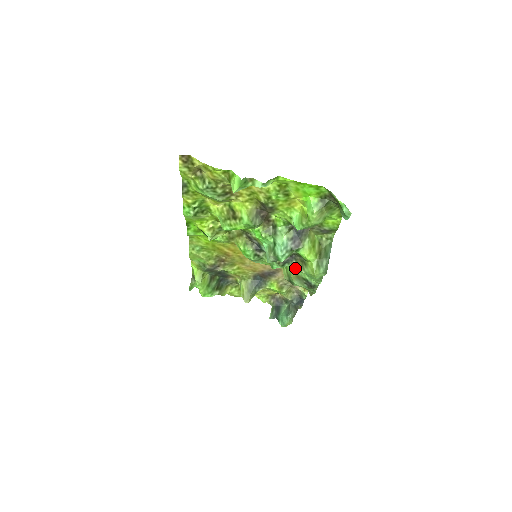
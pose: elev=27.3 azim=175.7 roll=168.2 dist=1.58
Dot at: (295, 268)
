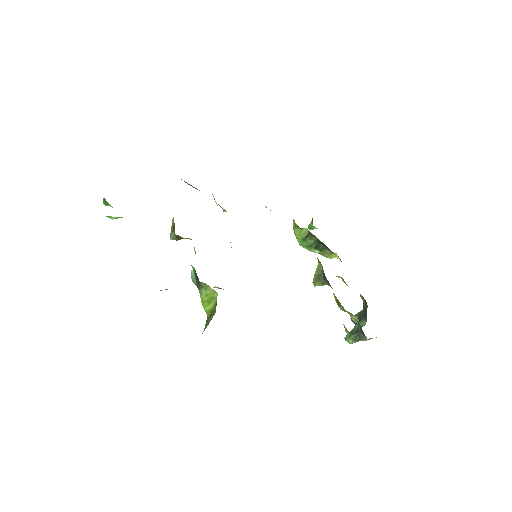
Dot at: occluded
